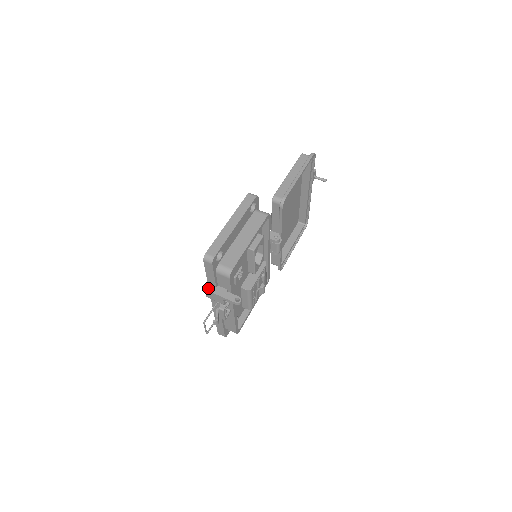
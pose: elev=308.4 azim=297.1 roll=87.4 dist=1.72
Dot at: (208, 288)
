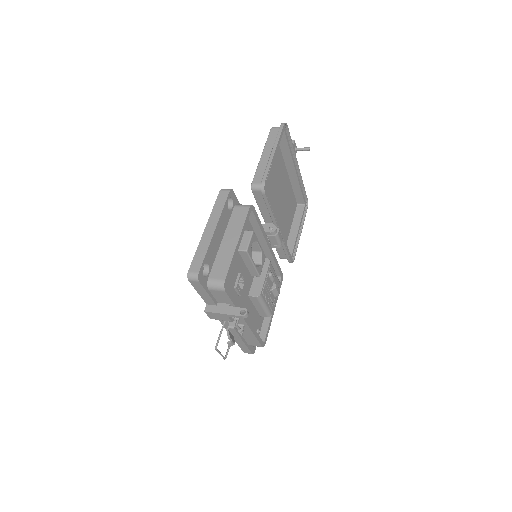
Dot at: (208, 309)
